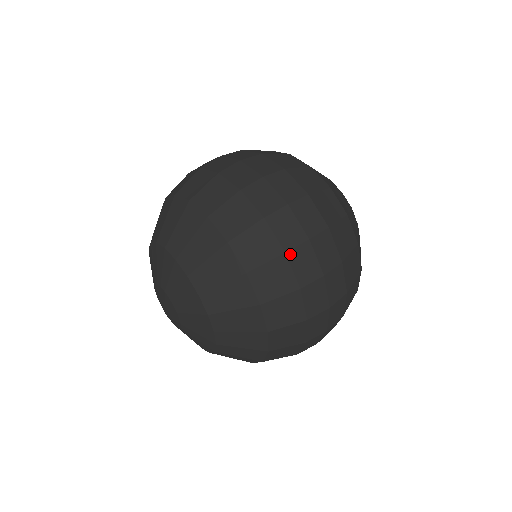
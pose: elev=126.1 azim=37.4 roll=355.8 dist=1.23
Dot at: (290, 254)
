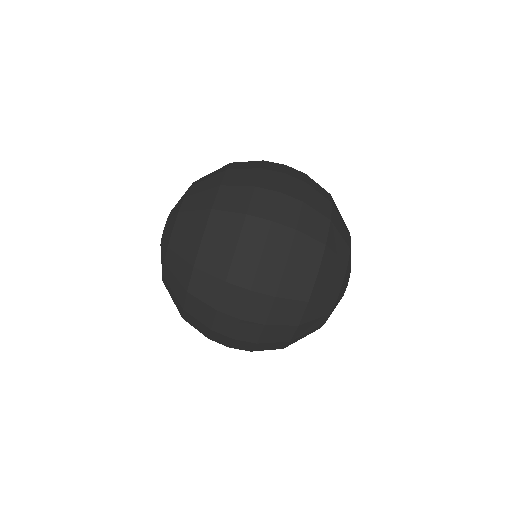
Dot at: (239, 252)
